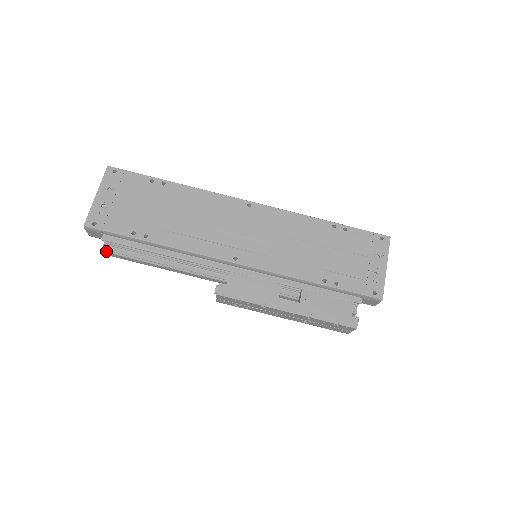
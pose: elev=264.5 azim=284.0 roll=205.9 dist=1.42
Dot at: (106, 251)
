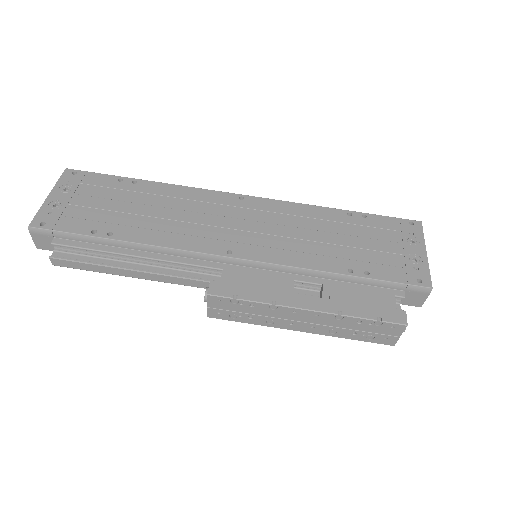
Dot at: (56, 257)
